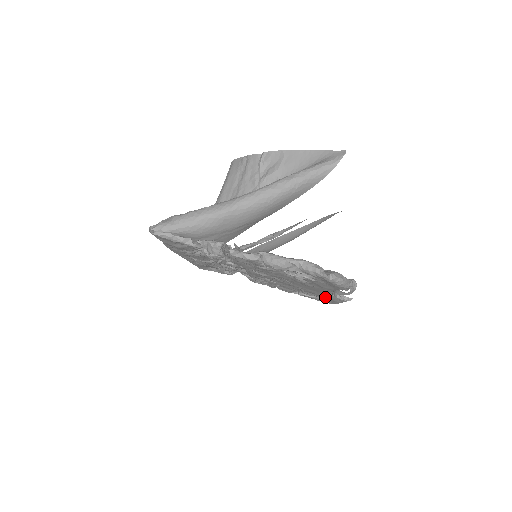
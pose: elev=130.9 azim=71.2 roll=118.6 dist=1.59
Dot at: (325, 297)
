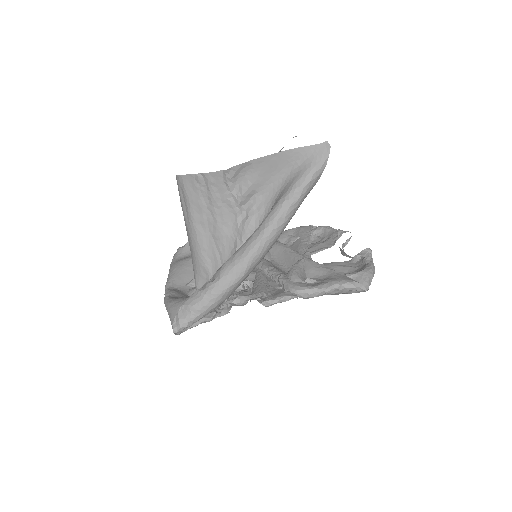
Dot at: (321, 239)
